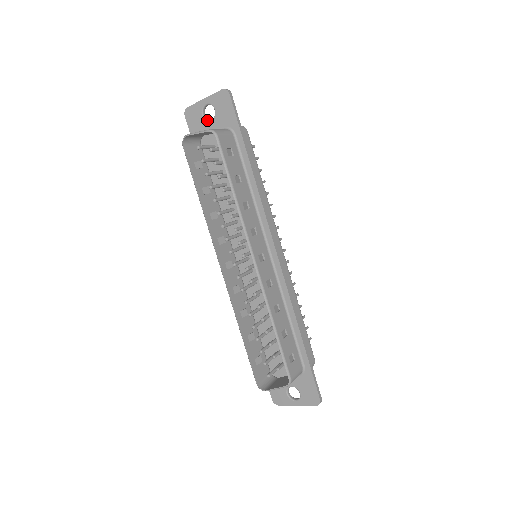
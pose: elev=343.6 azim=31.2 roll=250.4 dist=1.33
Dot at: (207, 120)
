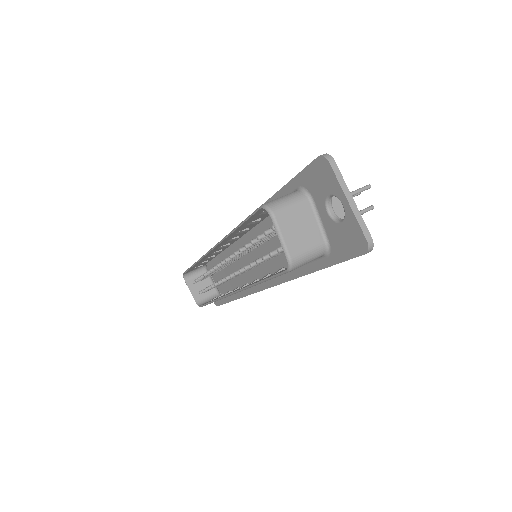
Dot at: (327, 205)
